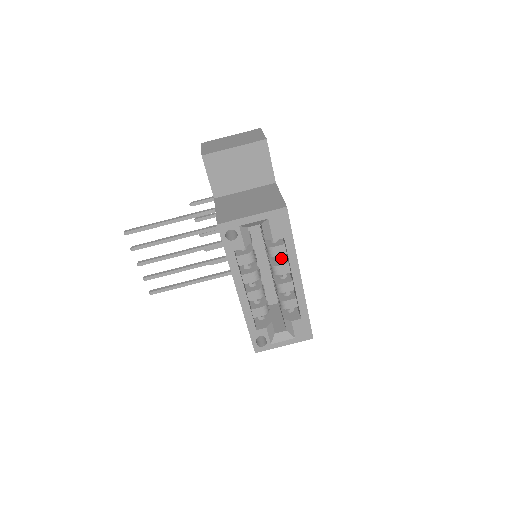
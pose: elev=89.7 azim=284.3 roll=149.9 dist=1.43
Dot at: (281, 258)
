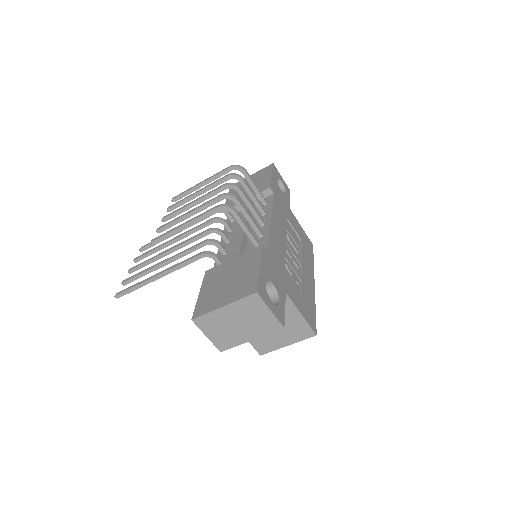
Dot at: occluded
